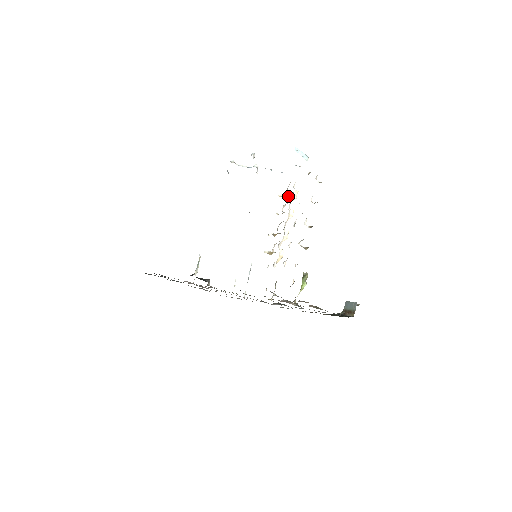
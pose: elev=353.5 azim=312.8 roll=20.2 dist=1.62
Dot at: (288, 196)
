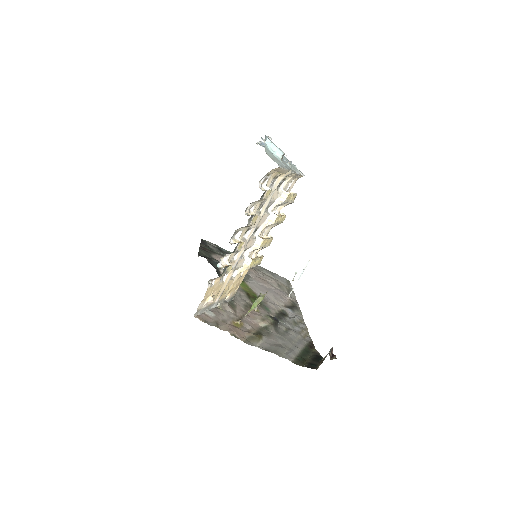
Dot at: occluded
